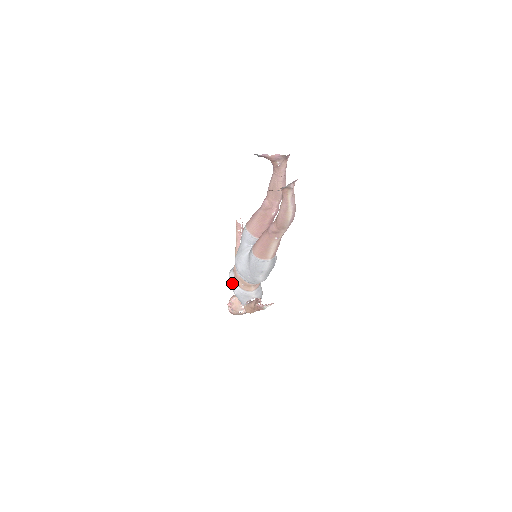
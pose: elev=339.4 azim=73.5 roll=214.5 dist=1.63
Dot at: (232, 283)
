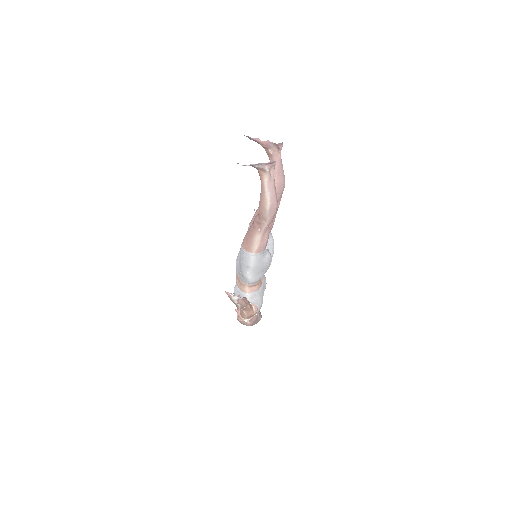
Dot at: (236, 282)
